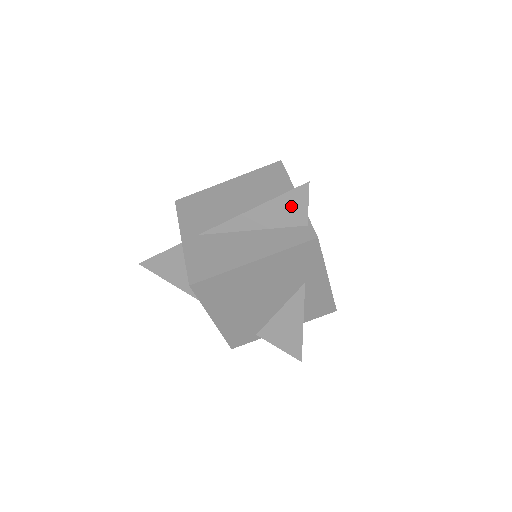
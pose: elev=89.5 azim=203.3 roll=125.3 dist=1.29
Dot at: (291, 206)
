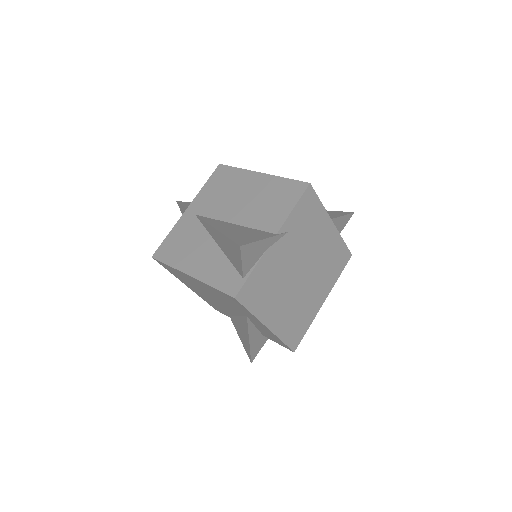
Dot at: (233, 252)
